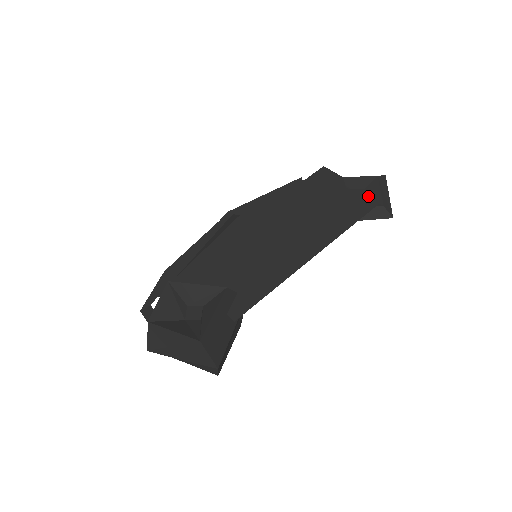
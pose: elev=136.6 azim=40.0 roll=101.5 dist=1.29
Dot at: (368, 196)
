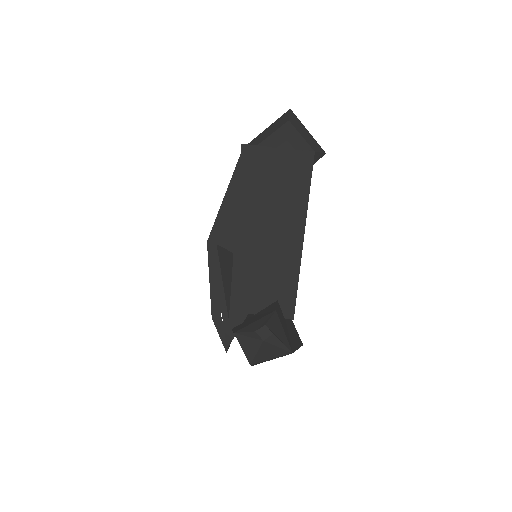
Dot at: (301, 155)
